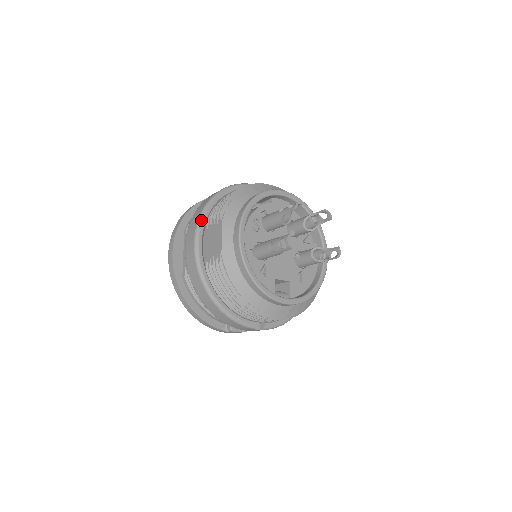
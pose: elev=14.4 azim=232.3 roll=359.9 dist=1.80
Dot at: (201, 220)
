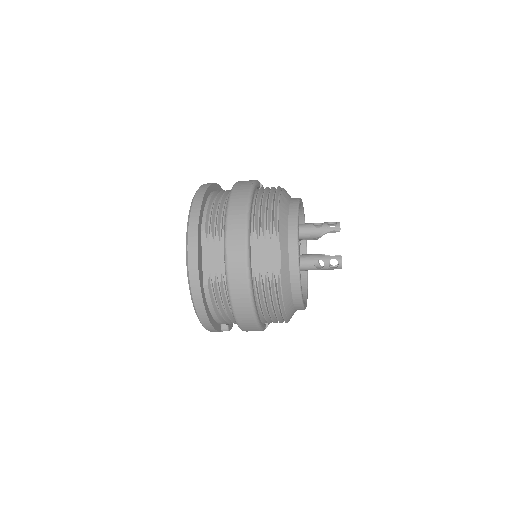
Dot at: (249, 231)
